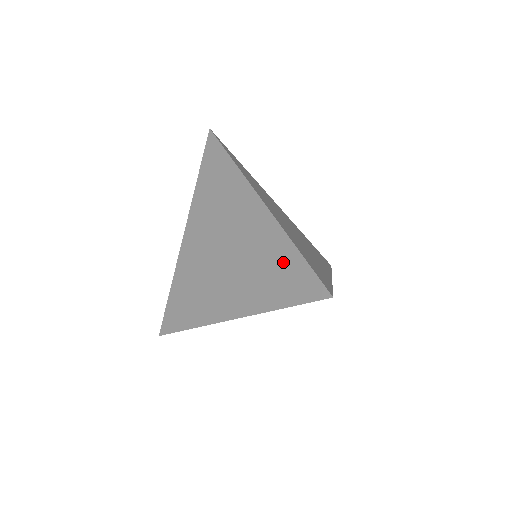
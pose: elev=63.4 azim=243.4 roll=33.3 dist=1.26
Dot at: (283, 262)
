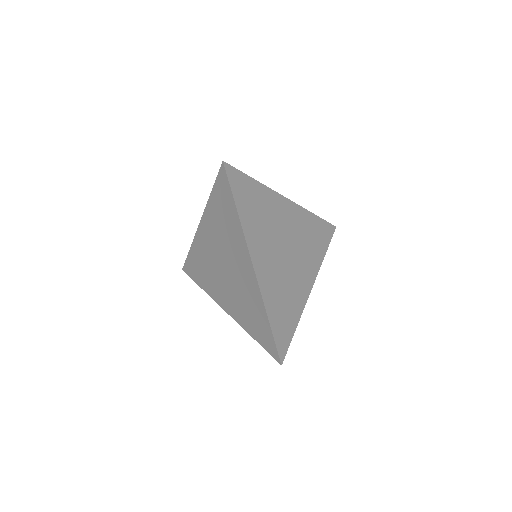
Dot at: (259, 318)
